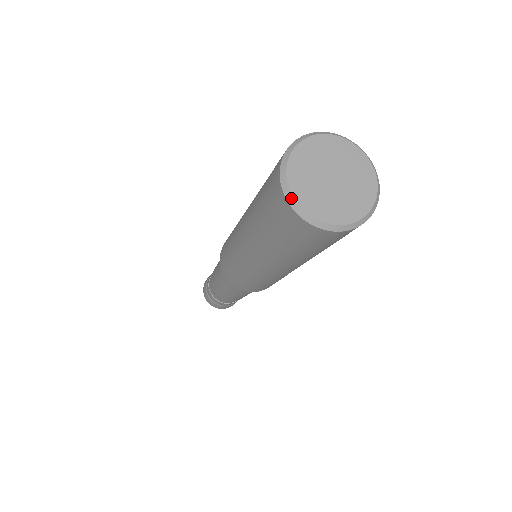
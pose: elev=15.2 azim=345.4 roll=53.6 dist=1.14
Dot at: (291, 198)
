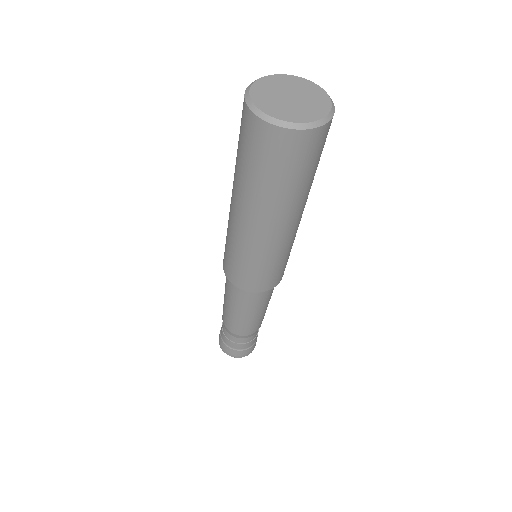
Dot at: (252, 105)
